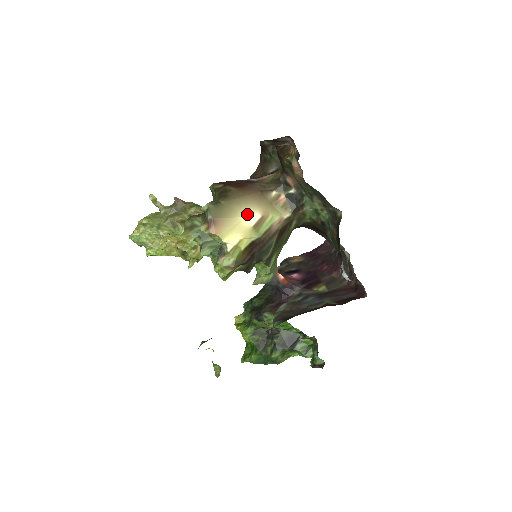
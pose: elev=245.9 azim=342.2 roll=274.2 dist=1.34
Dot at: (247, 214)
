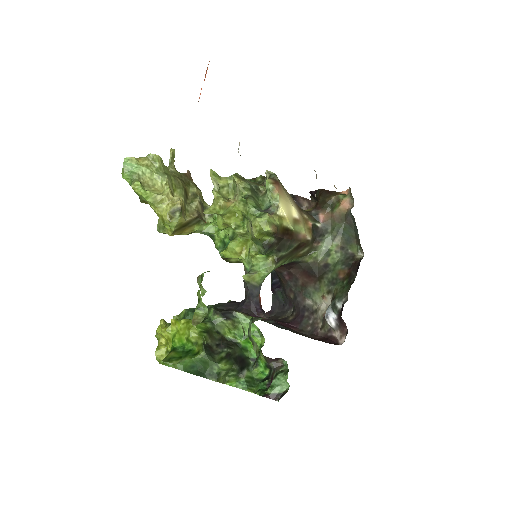
Dot at: (294, 206)
